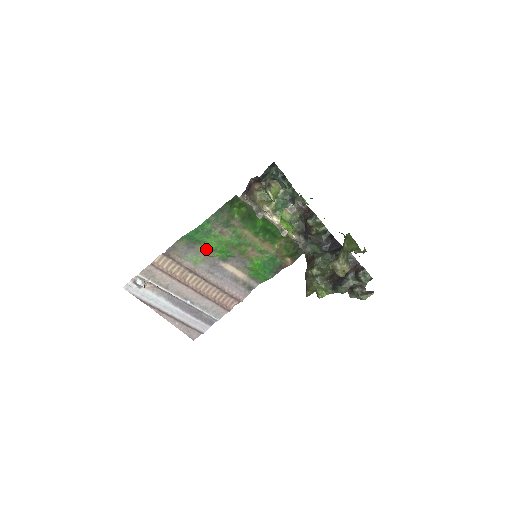
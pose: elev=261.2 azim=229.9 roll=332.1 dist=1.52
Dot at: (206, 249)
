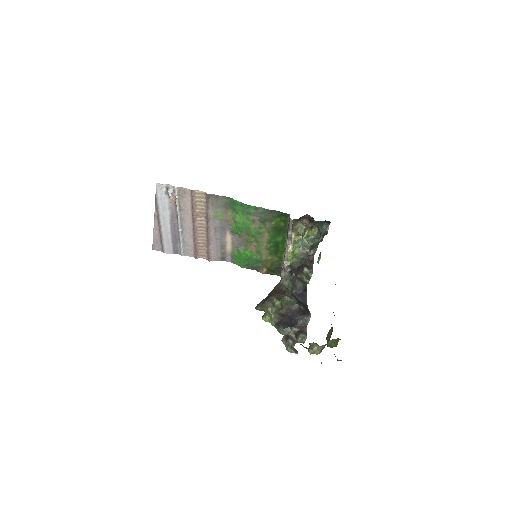
Dot at: (232, 217)
